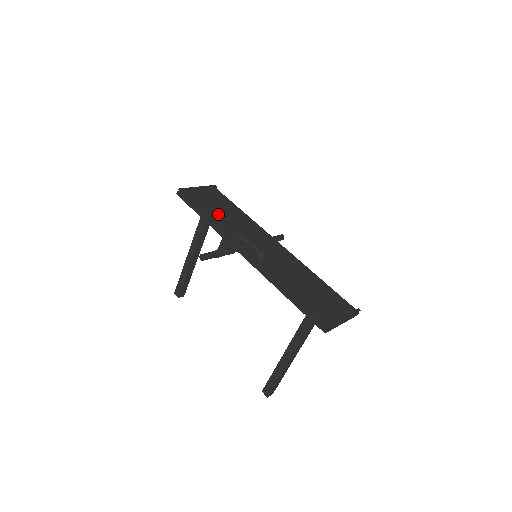
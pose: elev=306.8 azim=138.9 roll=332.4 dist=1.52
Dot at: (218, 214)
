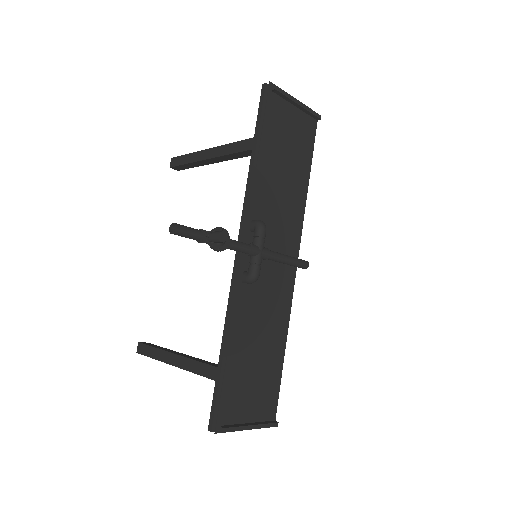
Dot at: (276, 164)
